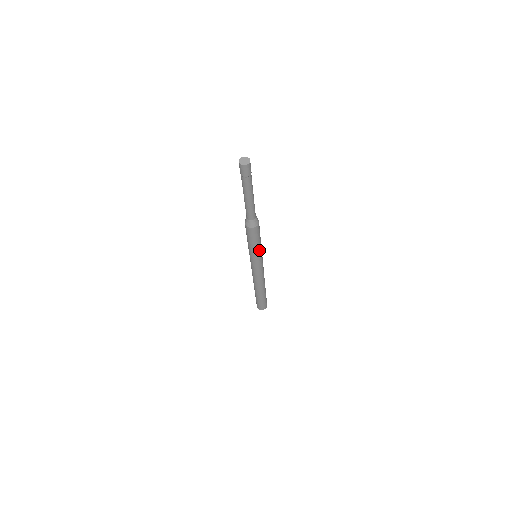
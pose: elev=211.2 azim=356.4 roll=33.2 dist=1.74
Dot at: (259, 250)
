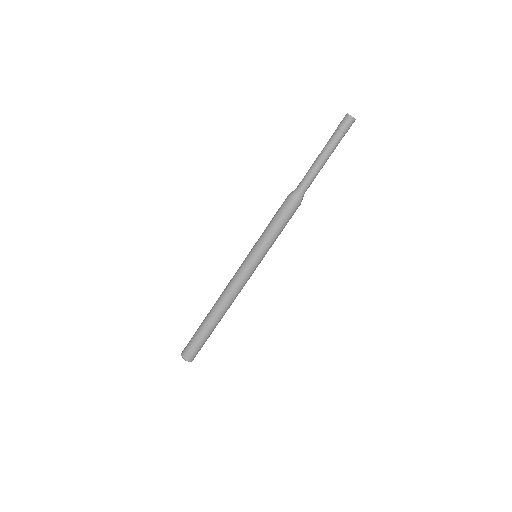
Dot at: (273, 243)
